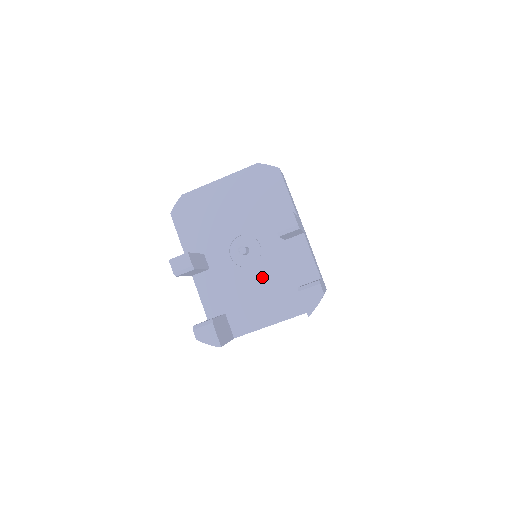
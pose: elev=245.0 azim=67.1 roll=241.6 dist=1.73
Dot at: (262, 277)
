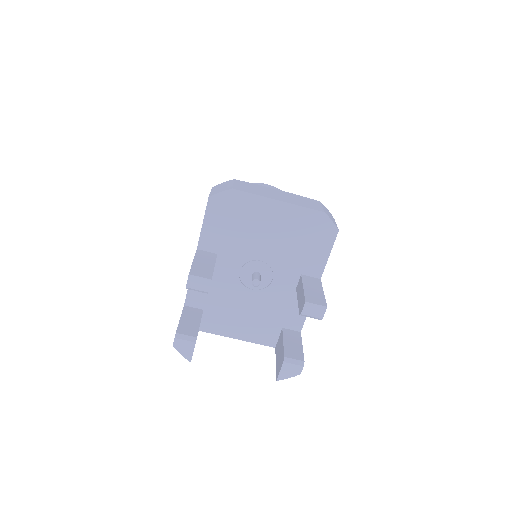
Dot at: (255, 303)
